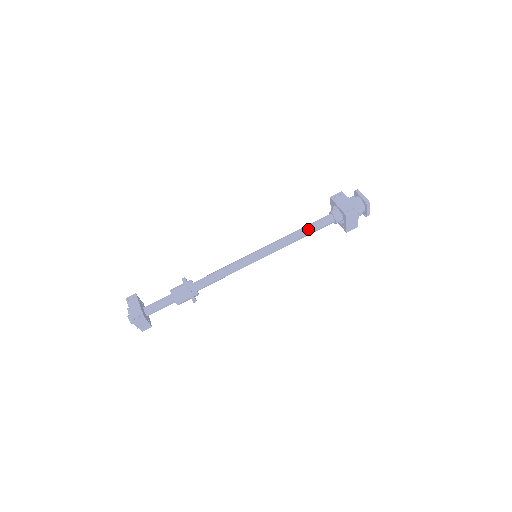
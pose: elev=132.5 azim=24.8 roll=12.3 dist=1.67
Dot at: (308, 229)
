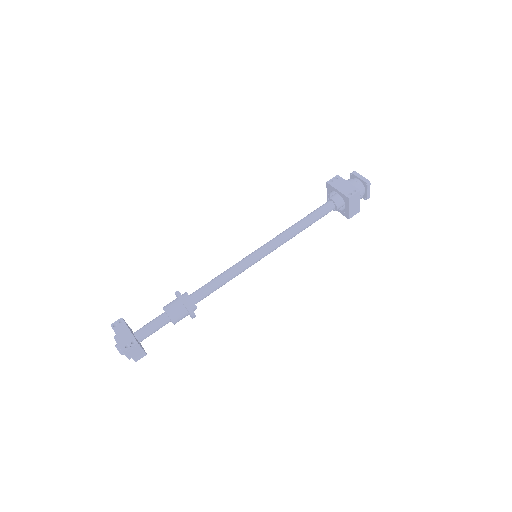
Dot at: (309, 219)
